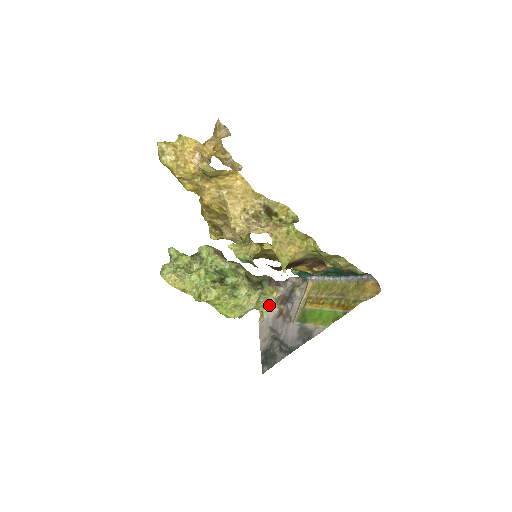
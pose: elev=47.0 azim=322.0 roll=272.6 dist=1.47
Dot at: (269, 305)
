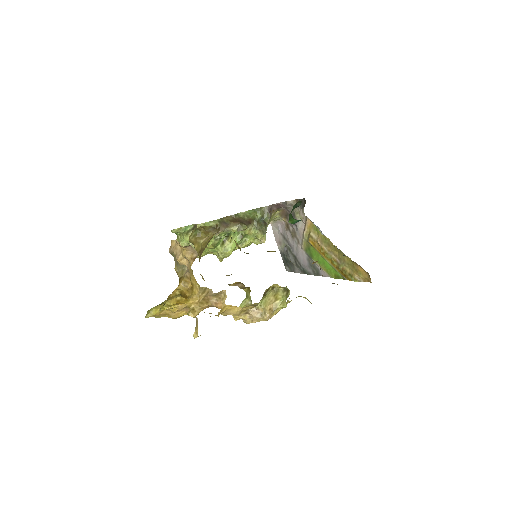
Dot at: (275, 218)
